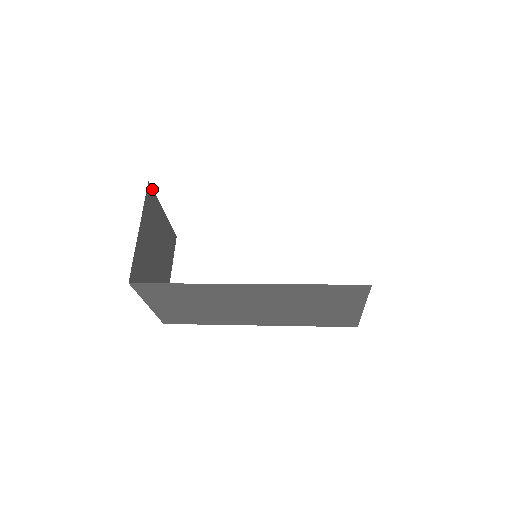
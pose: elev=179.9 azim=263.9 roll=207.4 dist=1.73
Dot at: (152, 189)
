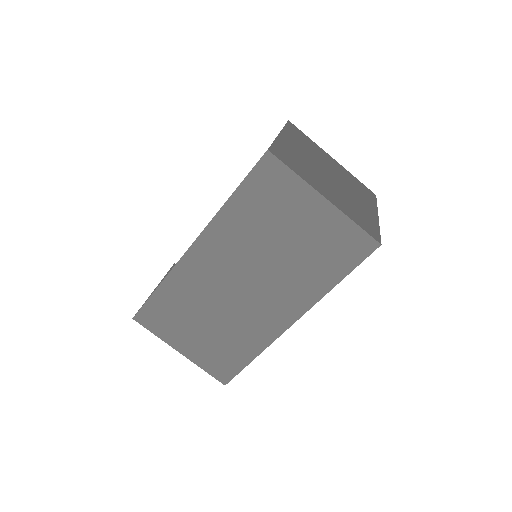
Dot at: occluded
